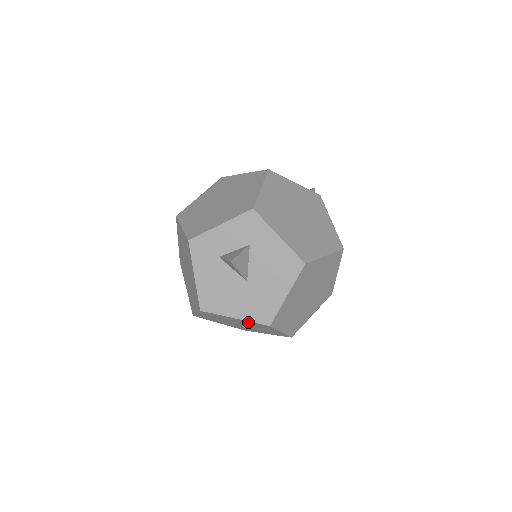
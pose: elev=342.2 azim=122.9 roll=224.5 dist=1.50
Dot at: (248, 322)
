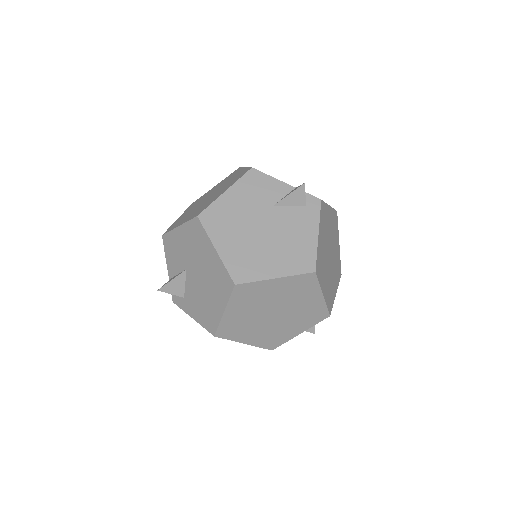
Dot at: occluded
